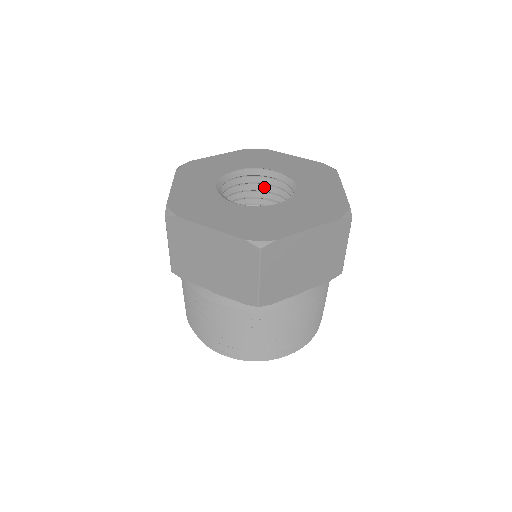
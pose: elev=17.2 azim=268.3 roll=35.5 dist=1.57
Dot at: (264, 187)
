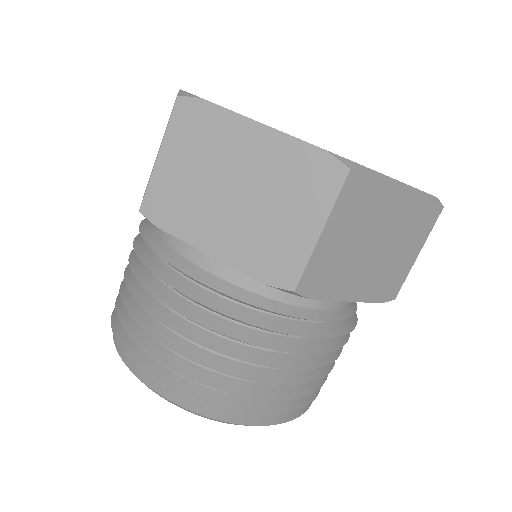
Dot at: occluded
